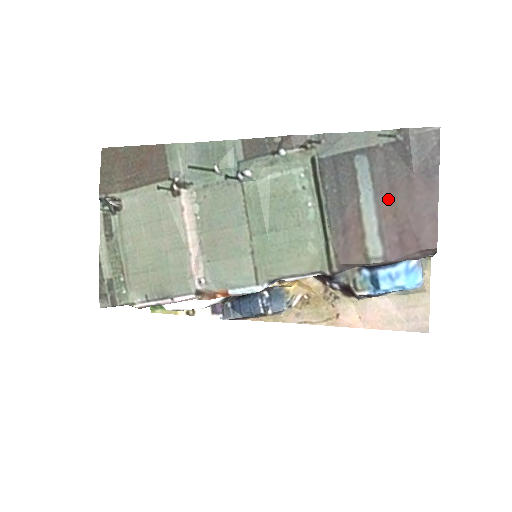
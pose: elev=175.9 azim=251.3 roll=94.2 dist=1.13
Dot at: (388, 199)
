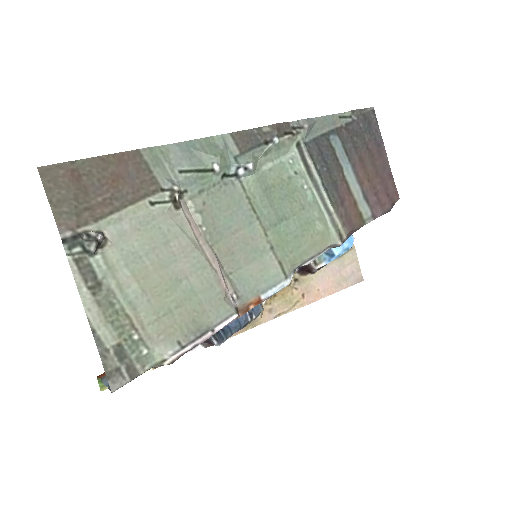
Dot at: (361, 168)
